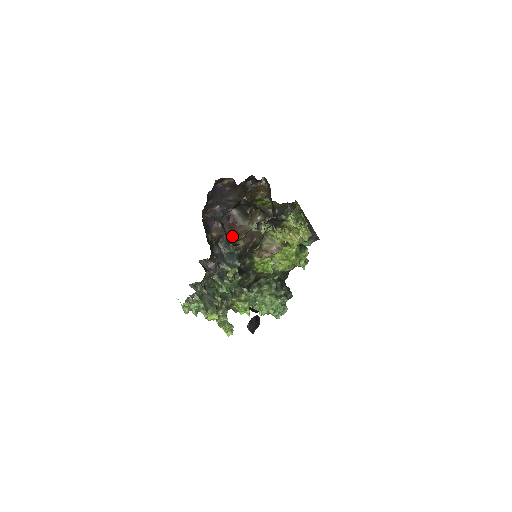
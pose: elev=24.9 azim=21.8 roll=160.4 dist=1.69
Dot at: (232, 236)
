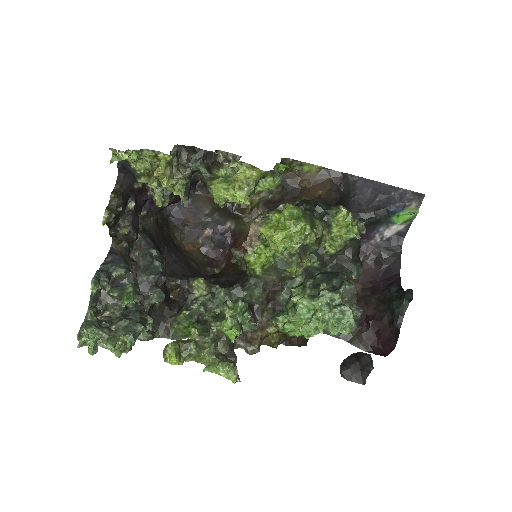
Dot at: (231, 252)
